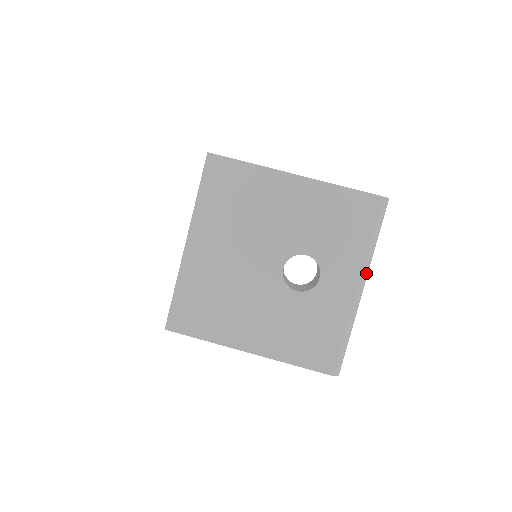
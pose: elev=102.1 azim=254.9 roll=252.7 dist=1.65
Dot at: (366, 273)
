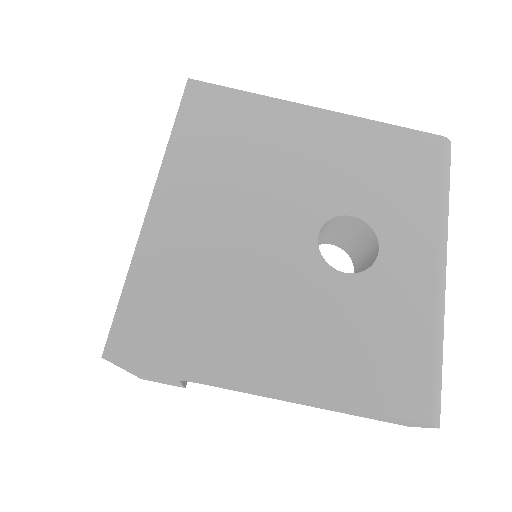
Dot at: (446, 243)
